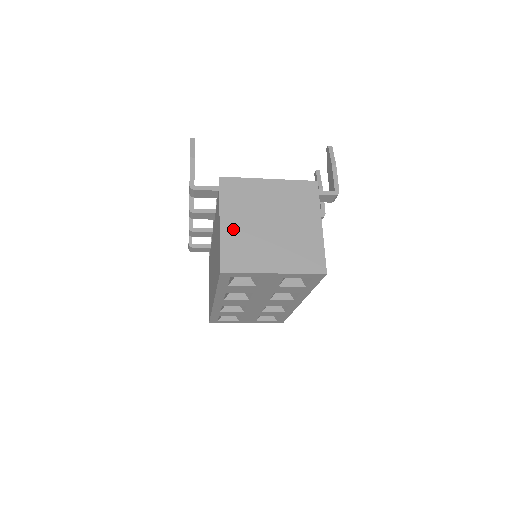
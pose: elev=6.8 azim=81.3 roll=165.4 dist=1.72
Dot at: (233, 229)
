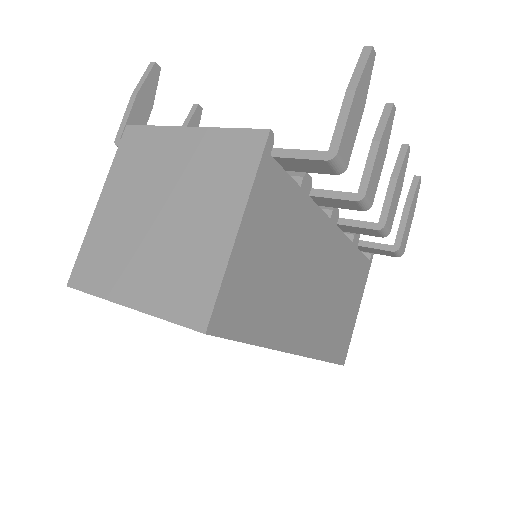
Dot at: (108, 216)
